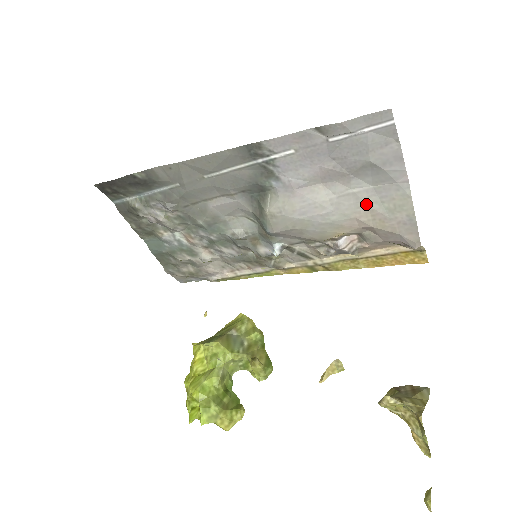
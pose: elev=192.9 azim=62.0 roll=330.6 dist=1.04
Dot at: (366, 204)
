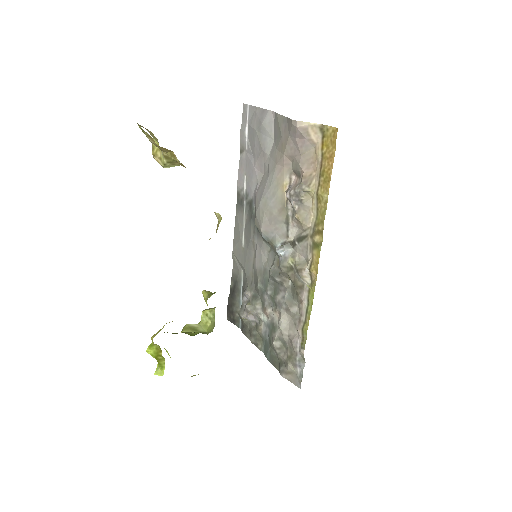
Dot at: (275, 151)
